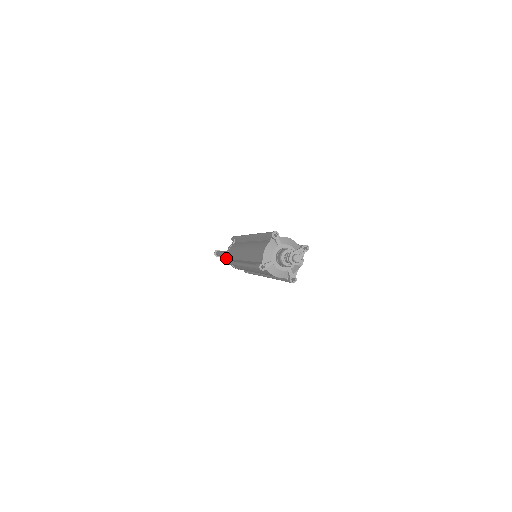
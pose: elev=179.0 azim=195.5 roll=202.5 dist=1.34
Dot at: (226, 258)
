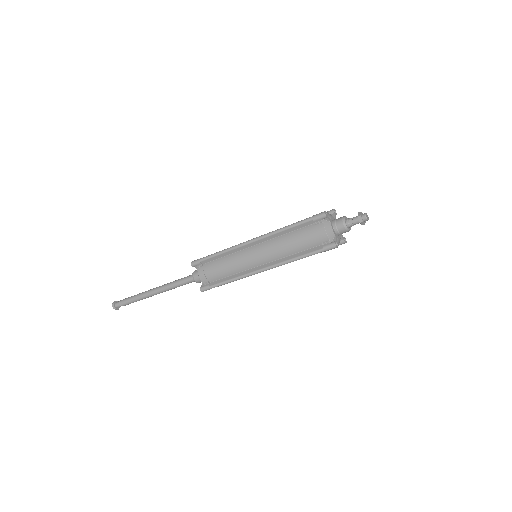
Dot at: (205, 284)
